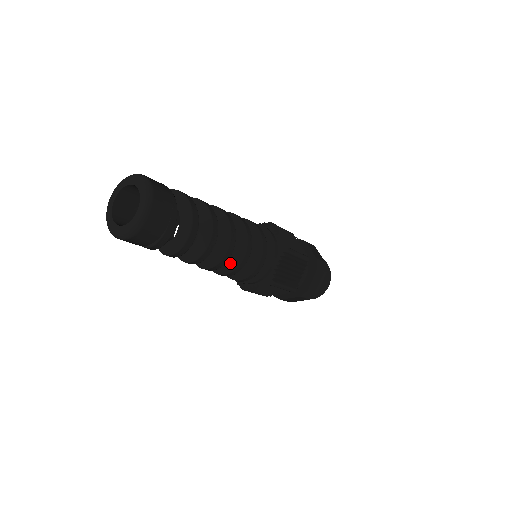
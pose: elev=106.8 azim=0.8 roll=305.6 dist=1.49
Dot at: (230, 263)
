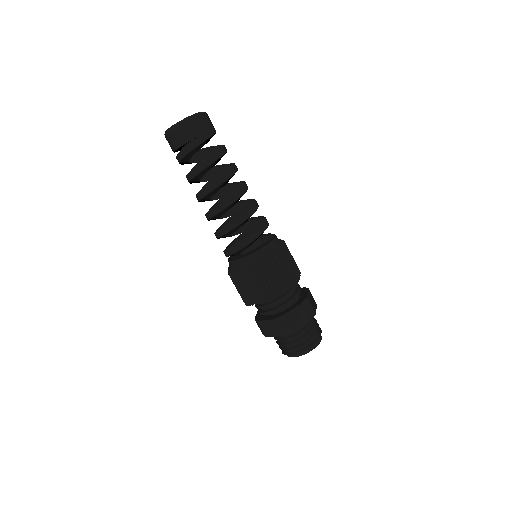
Dot at: (227, 221)
